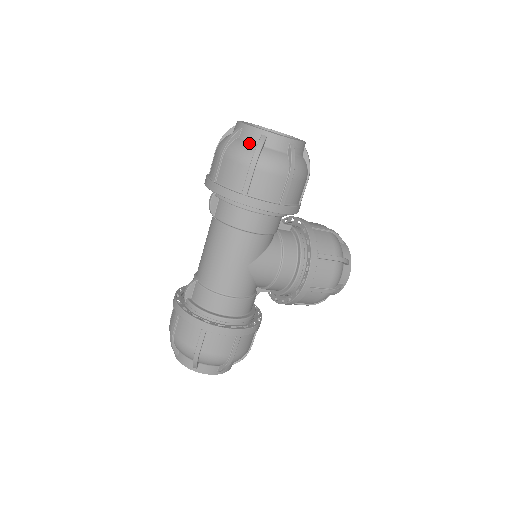
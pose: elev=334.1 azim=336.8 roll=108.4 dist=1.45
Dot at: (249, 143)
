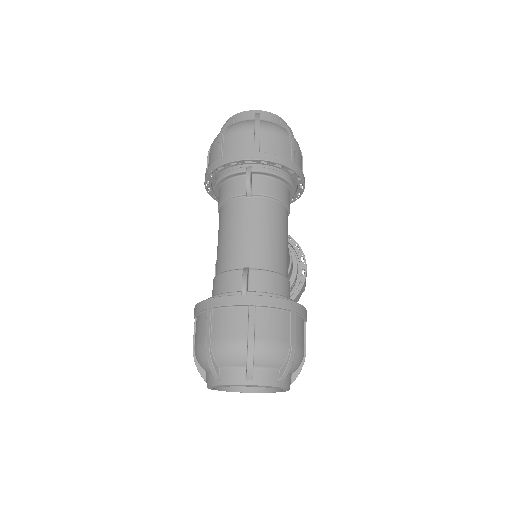
Dot at: (276, 124)
